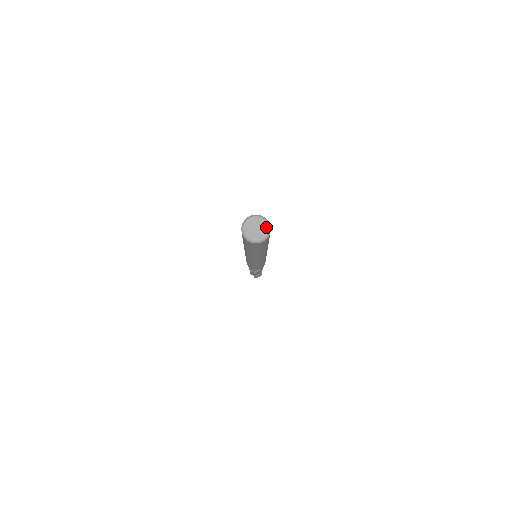
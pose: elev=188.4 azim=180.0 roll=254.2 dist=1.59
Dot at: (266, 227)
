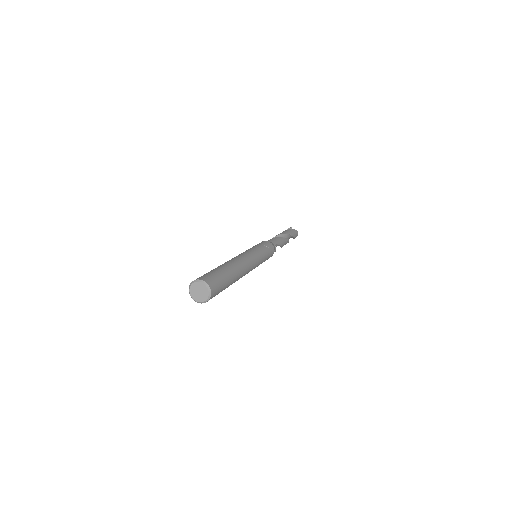
Dot at: (204, 287)
